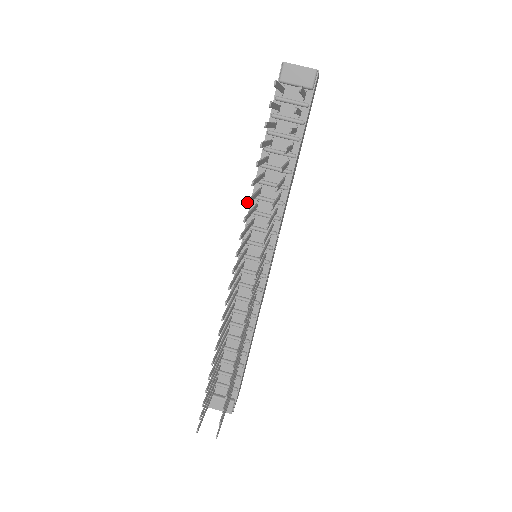
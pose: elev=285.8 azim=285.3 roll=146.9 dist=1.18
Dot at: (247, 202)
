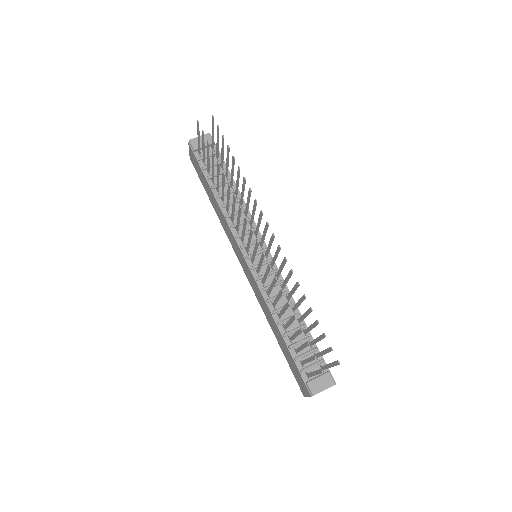
Dot at: (228, 184)
